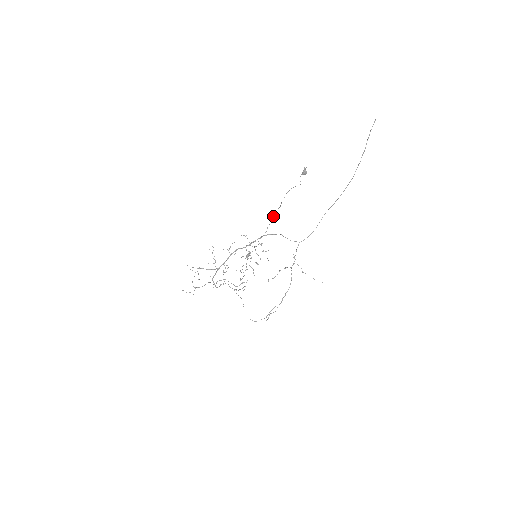
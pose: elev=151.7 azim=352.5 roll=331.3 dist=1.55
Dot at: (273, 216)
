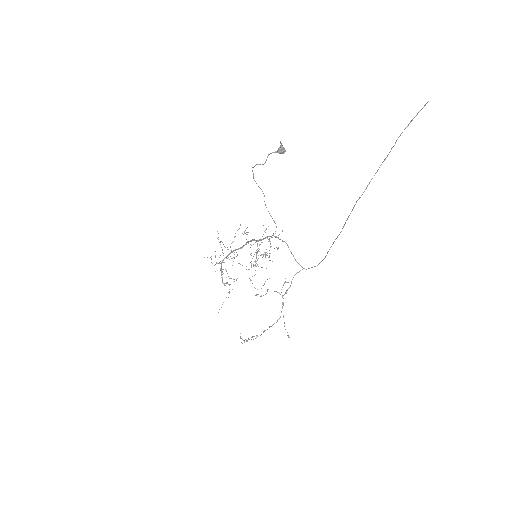
Dot at: (266, 207)
